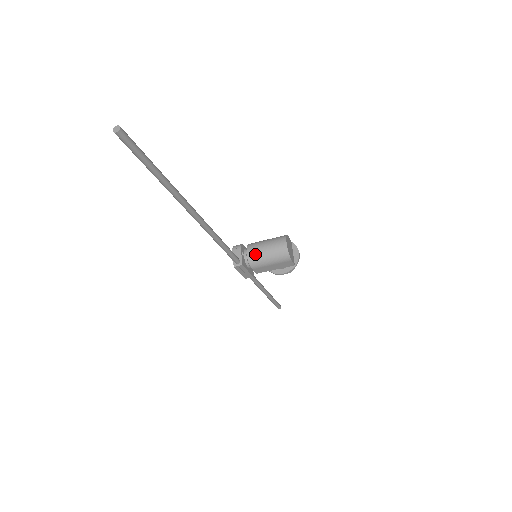
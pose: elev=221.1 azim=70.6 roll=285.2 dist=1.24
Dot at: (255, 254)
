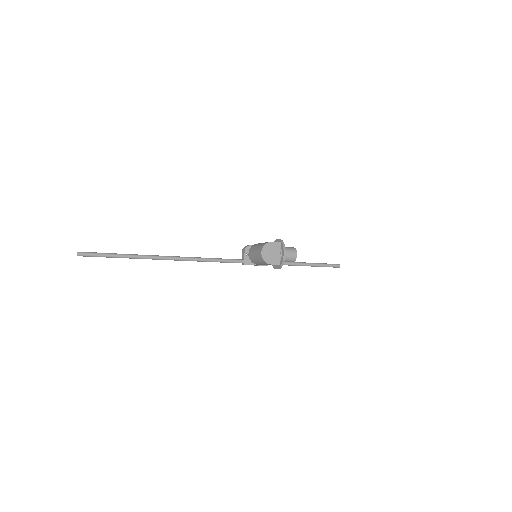
Dot at: (251, 257)
